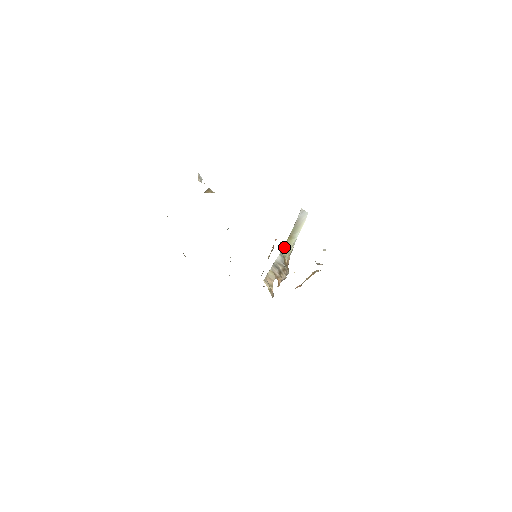
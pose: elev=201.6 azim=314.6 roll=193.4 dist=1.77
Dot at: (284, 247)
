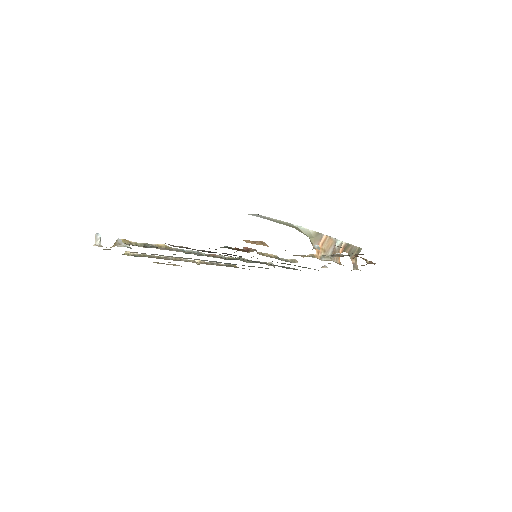
Dot at: occluded
